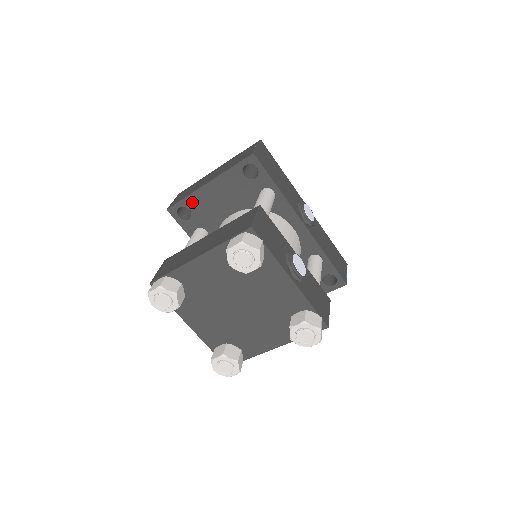
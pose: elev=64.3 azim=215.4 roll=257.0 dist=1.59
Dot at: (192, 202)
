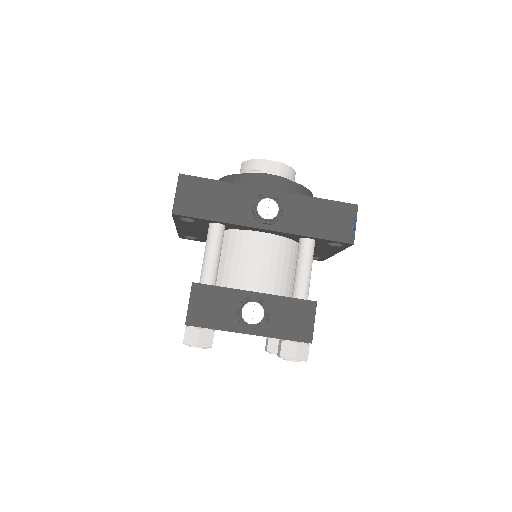
Dot at: (185, 234)
